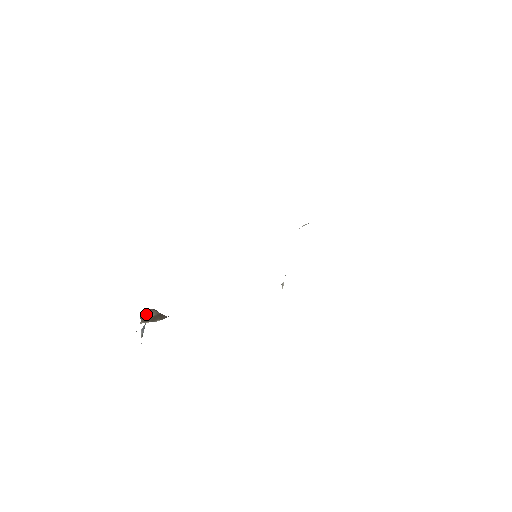
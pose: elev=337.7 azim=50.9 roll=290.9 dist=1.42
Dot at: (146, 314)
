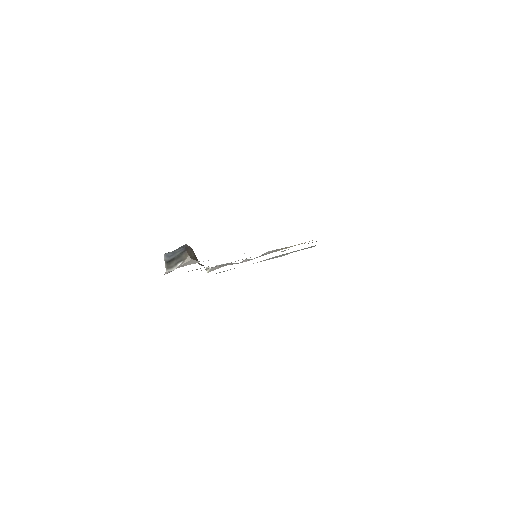
Dot at: (190, 250)
